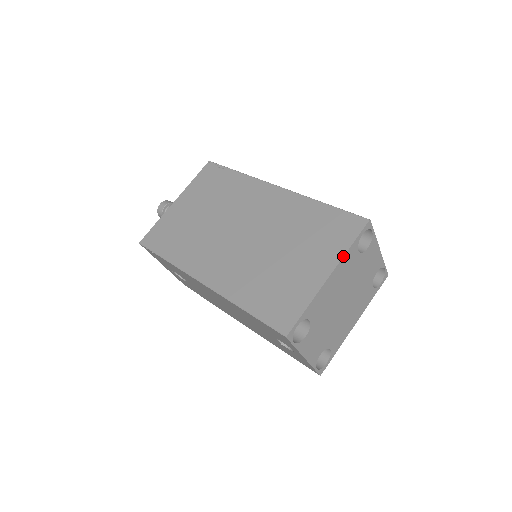
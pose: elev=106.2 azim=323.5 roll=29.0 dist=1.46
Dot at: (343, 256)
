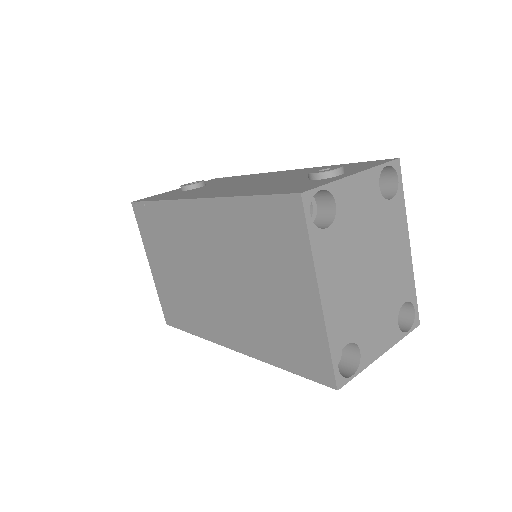
Dot at: (313, 265)
